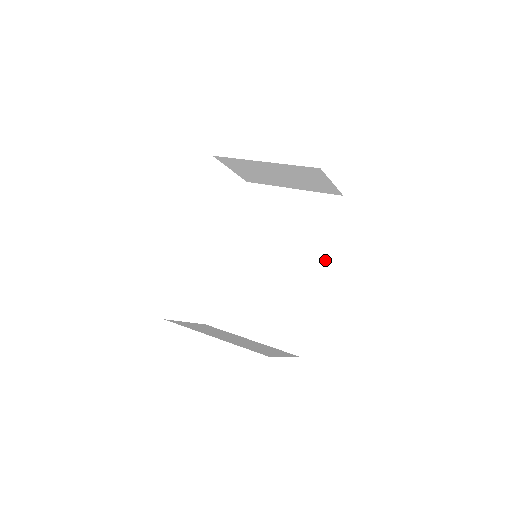
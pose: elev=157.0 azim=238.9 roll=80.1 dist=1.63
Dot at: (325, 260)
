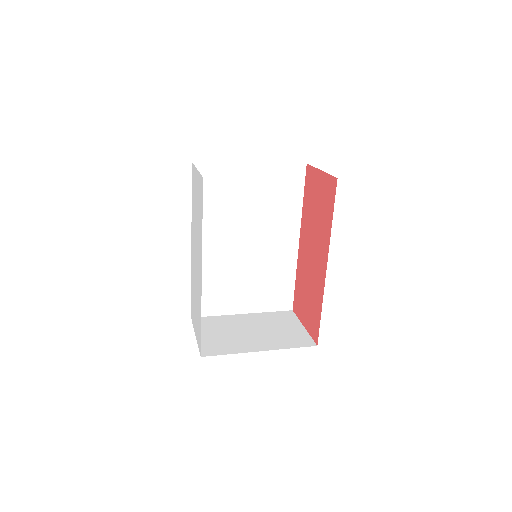
Dot at: (300, 228)
